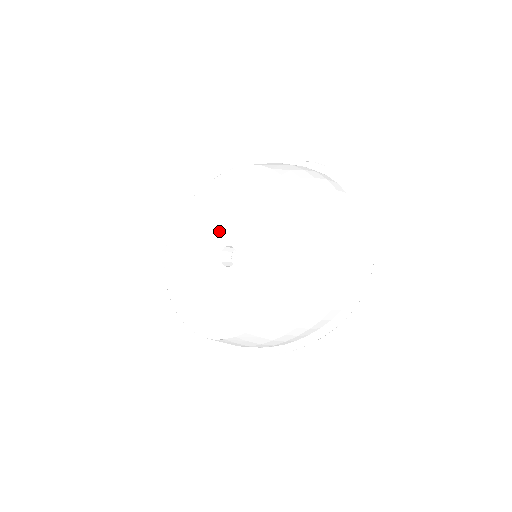
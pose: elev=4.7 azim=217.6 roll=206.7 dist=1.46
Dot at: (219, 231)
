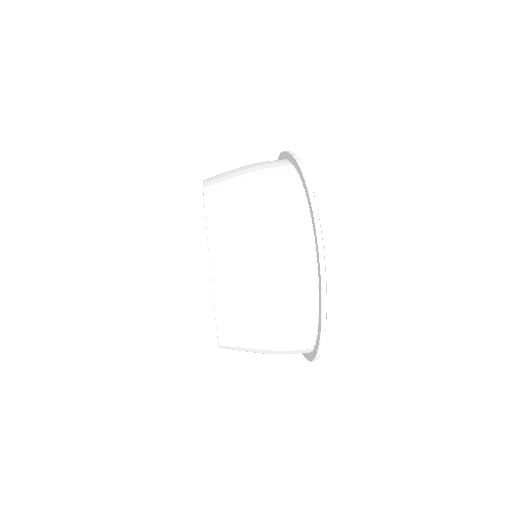
Dot at: occluded
